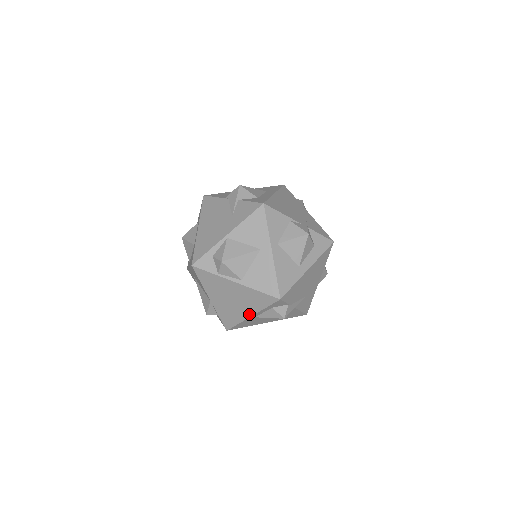
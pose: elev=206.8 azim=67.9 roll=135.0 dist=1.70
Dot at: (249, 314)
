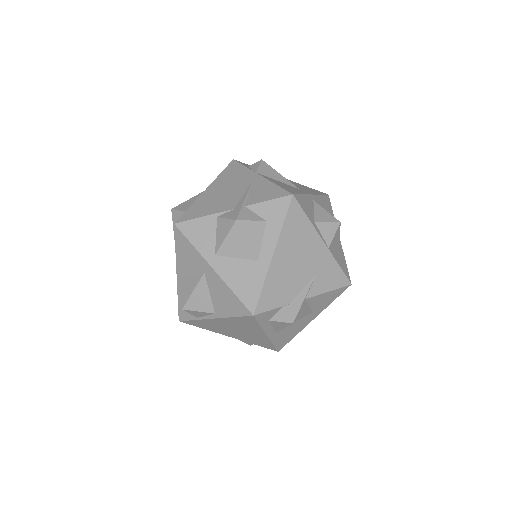
Dot at: (263, 335)
